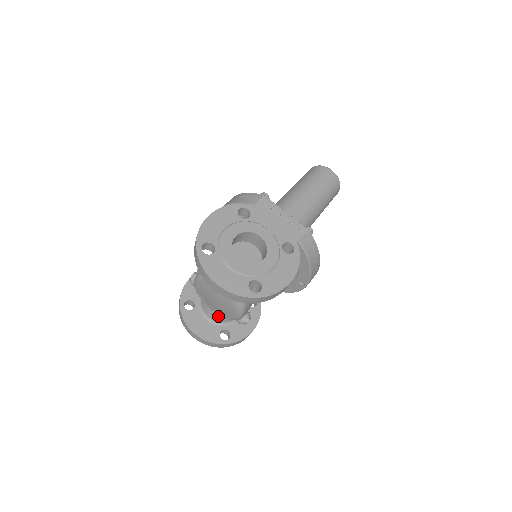
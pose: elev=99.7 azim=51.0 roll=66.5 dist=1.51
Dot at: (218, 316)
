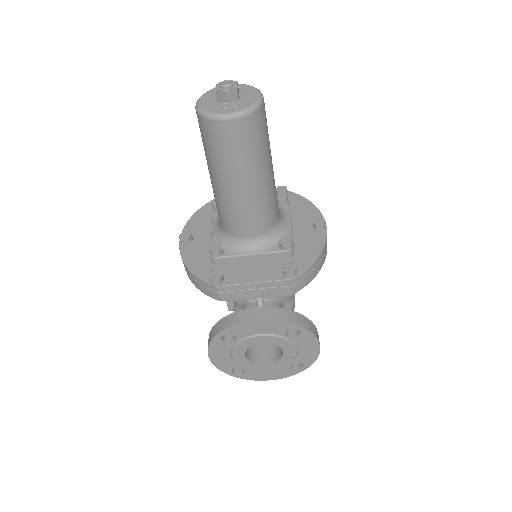
Dot at: occluded
